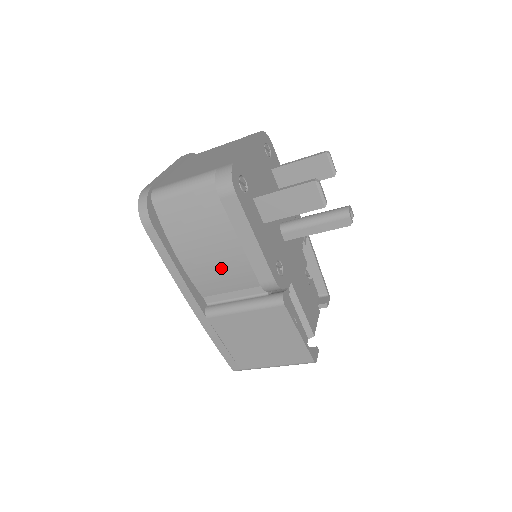
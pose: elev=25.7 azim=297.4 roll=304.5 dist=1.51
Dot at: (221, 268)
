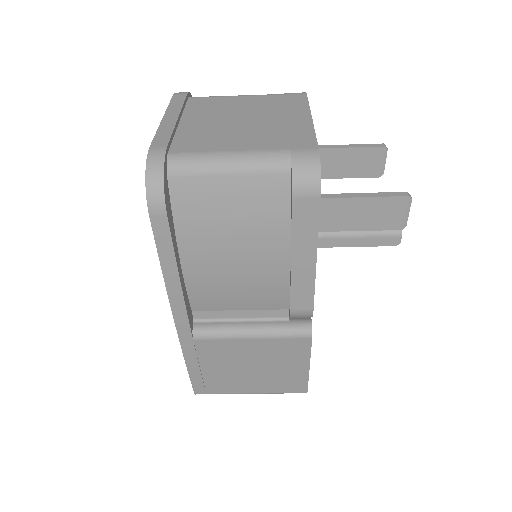
Dot at: (242, 283)
